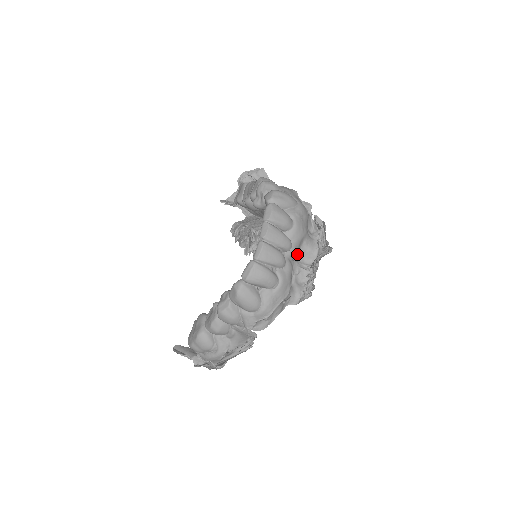
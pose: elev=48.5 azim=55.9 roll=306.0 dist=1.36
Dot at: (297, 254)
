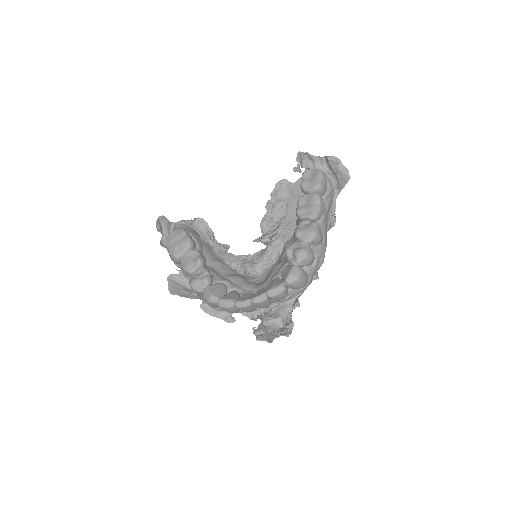
Dot at: occluded
